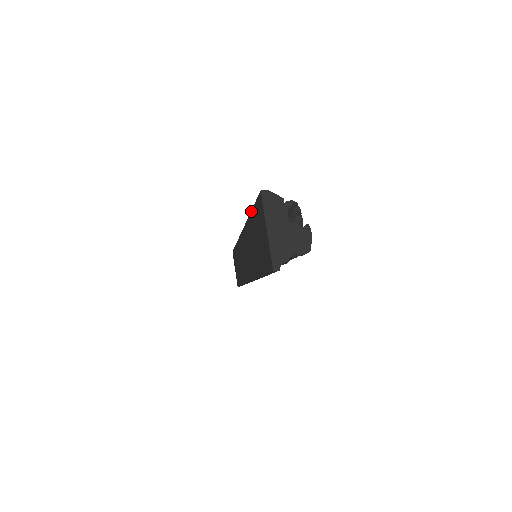
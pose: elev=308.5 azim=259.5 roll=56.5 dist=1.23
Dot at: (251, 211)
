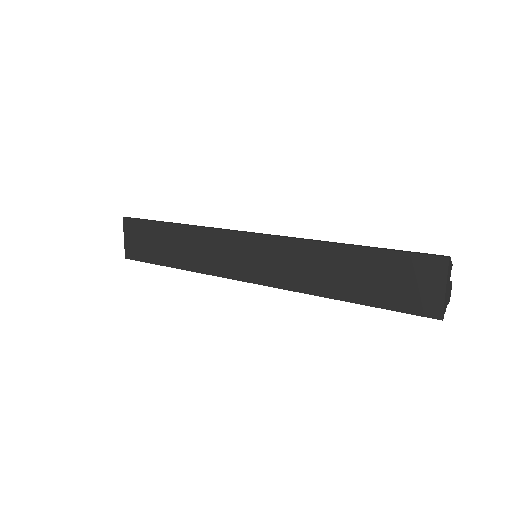
Dot at: (368, 248)
